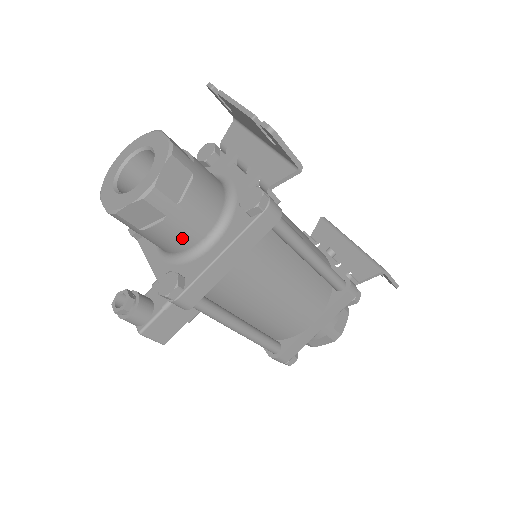
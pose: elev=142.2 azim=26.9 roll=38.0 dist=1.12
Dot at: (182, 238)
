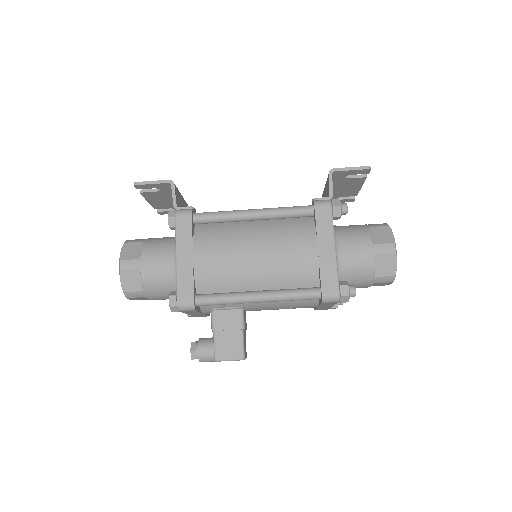
Dot at: (162, 274)
